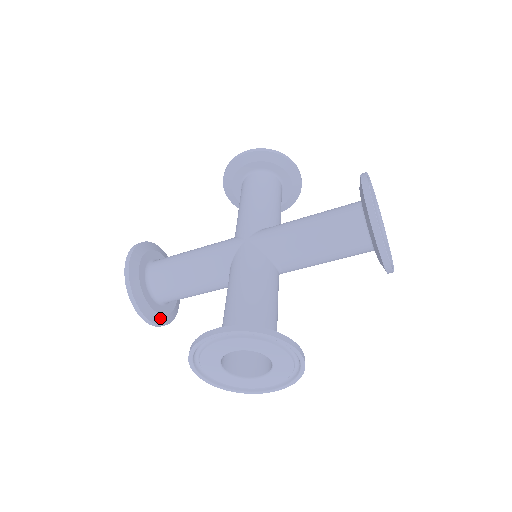
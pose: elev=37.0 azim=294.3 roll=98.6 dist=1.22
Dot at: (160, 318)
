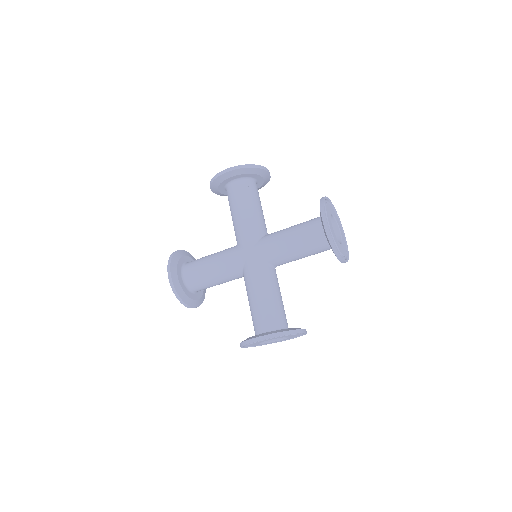
Dot at: (200, 301)
